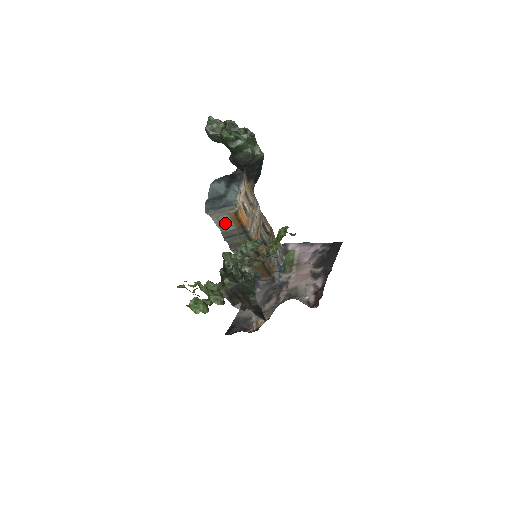
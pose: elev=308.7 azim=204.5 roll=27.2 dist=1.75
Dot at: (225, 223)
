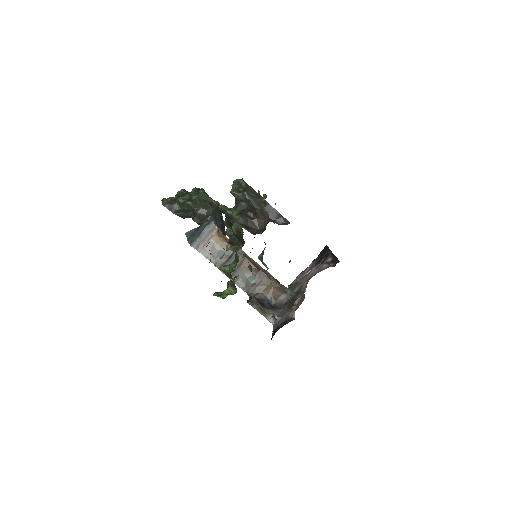
Dot at: (213, 251)
